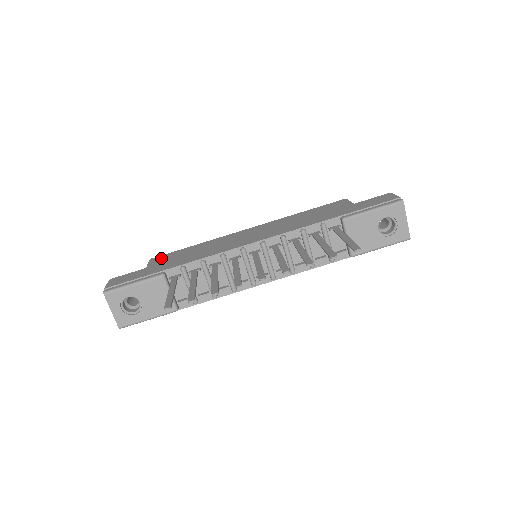
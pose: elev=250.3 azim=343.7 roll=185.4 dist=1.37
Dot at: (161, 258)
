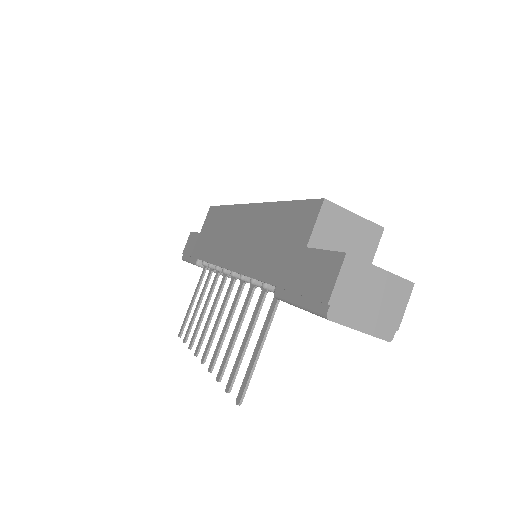
Dot at: (210, 217)
